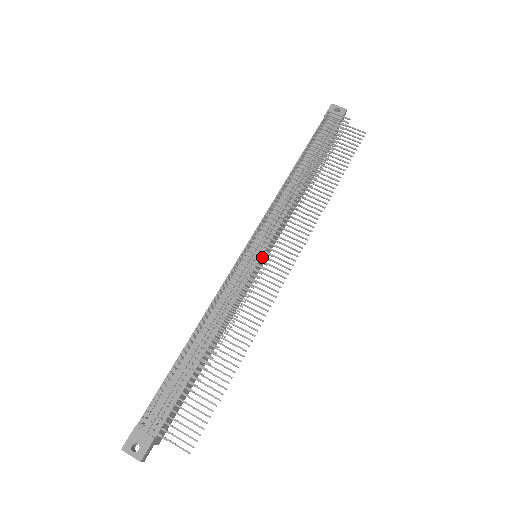
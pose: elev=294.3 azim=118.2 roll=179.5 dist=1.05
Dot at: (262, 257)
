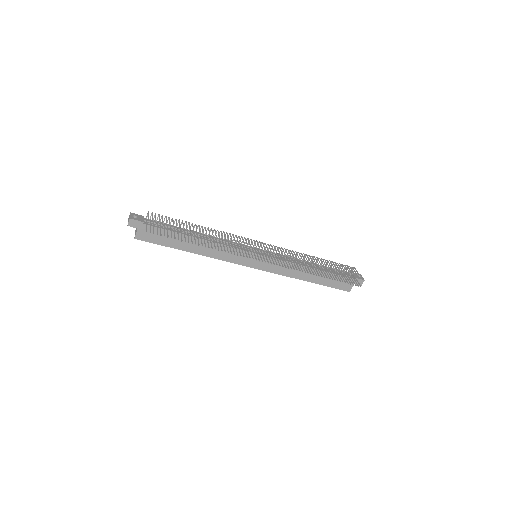
Dot at: occluded
